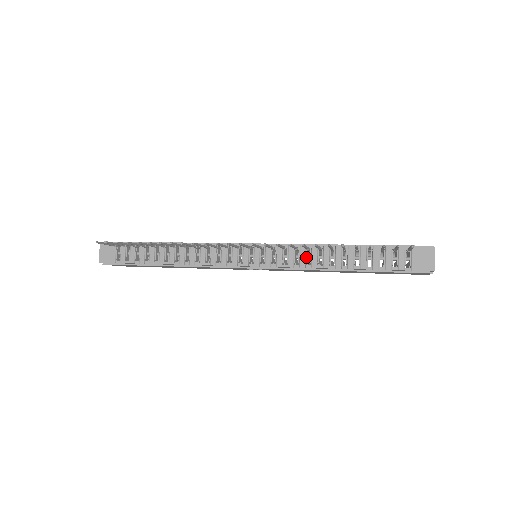
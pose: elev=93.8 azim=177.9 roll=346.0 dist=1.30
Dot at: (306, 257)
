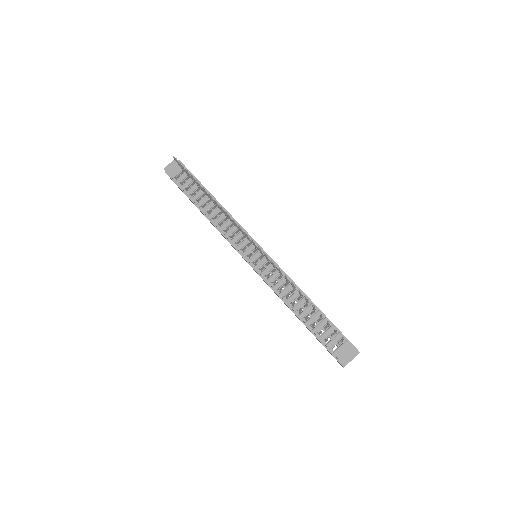
Dot at: (282, 285)
